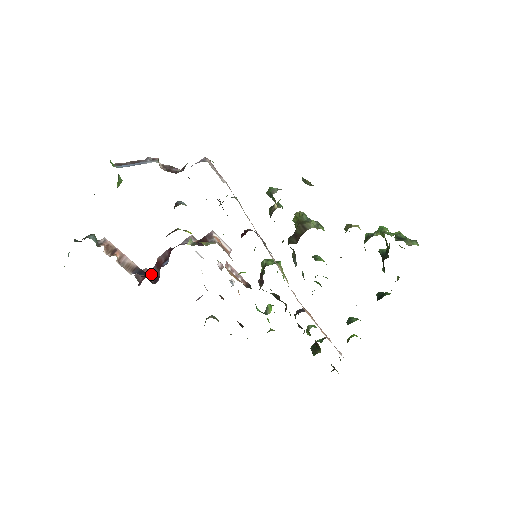
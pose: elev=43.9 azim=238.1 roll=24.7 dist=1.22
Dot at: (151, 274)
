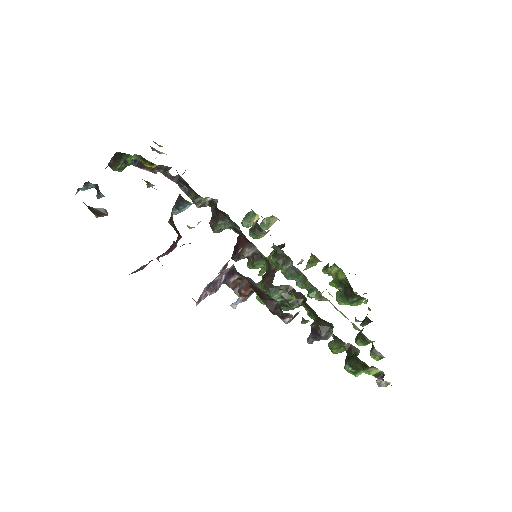
Dot at: occluded
